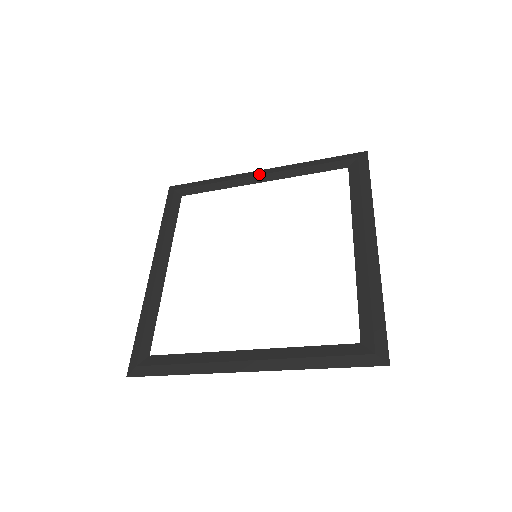
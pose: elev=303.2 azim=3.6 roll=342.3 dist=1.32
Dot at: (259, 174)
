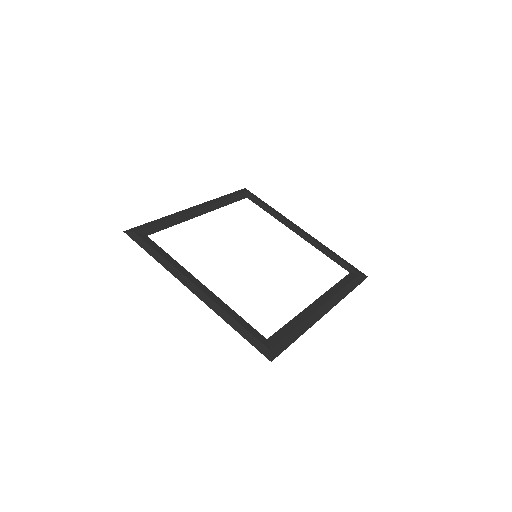
Dot at: (300, 229)
